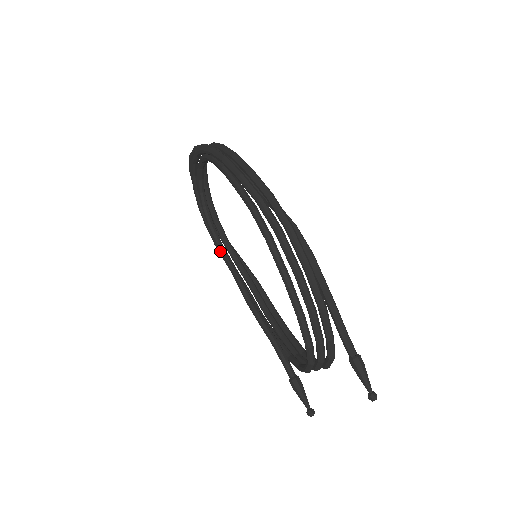
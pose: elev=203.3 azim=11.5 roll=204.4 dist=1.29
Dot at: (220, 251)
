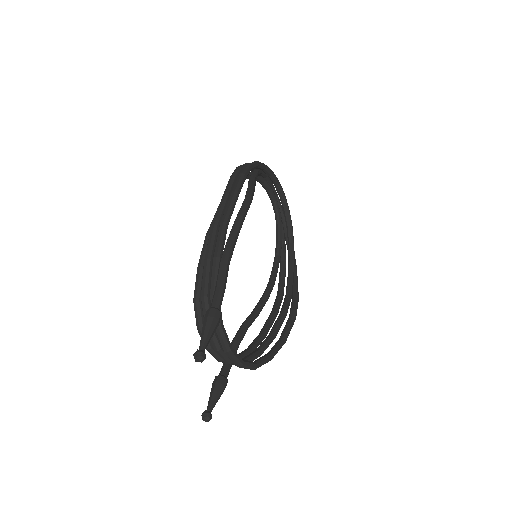
Dot at: (270, 277)
